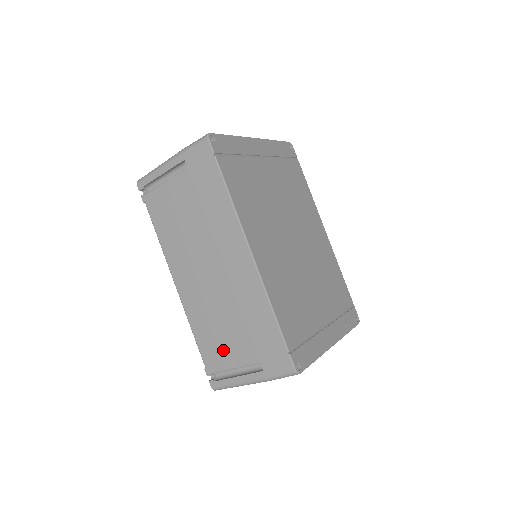
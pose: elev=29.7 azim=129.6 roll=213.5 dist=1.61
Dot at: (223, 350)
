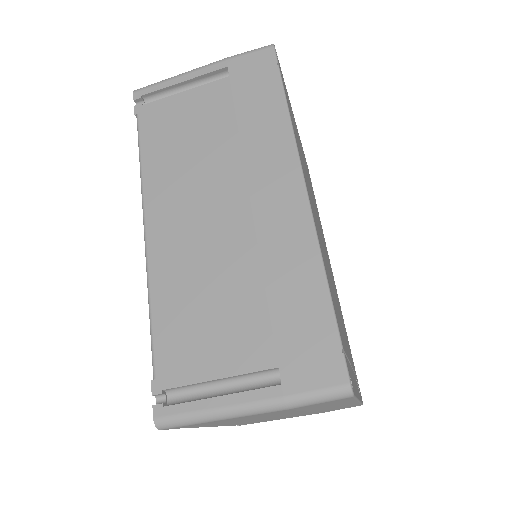
Dot at: (205, 344)
